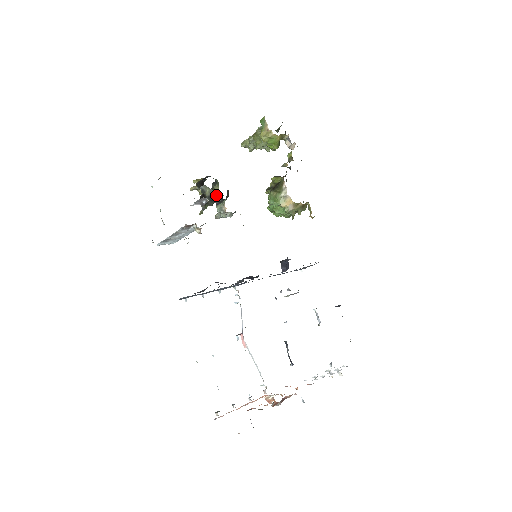
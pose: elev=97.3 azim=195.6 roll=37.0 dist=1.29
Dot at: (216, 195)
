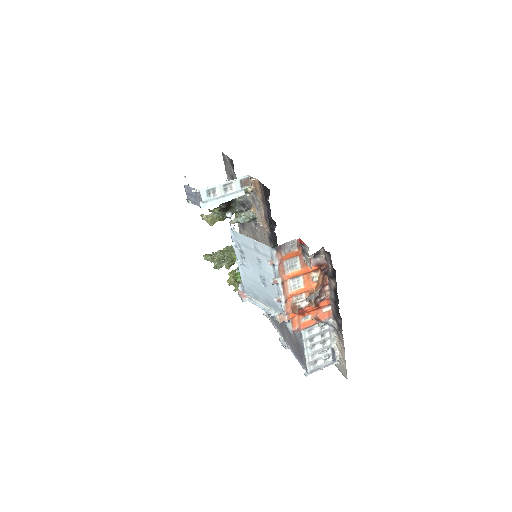
Dot at: (247, 201)
